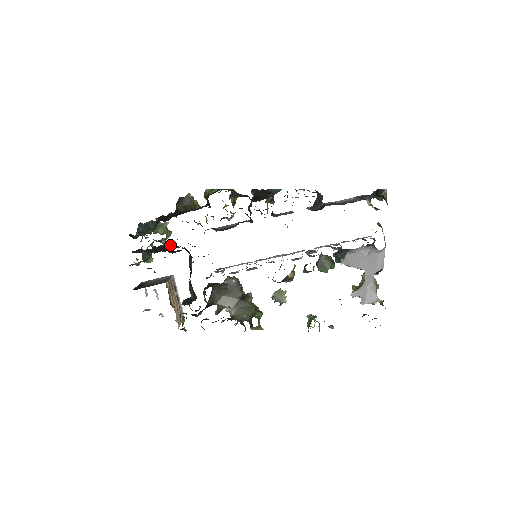
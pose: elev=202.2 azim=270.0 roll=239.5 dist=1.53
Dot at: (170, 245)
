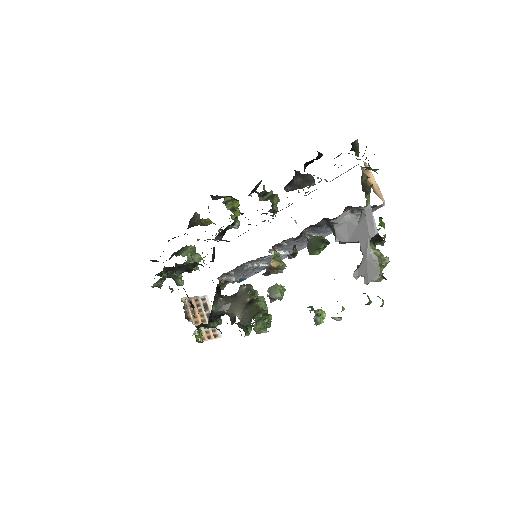
Dot at: (197, 266)
